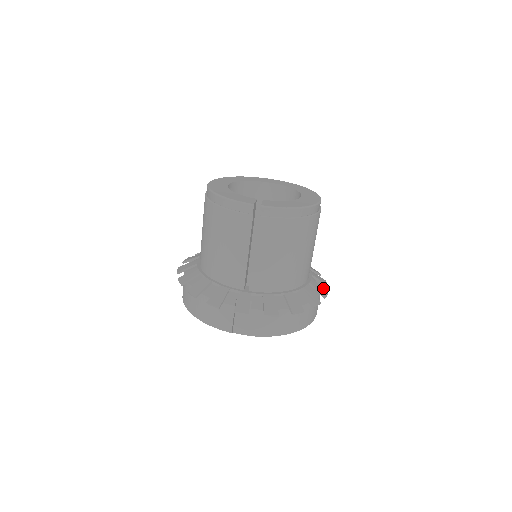
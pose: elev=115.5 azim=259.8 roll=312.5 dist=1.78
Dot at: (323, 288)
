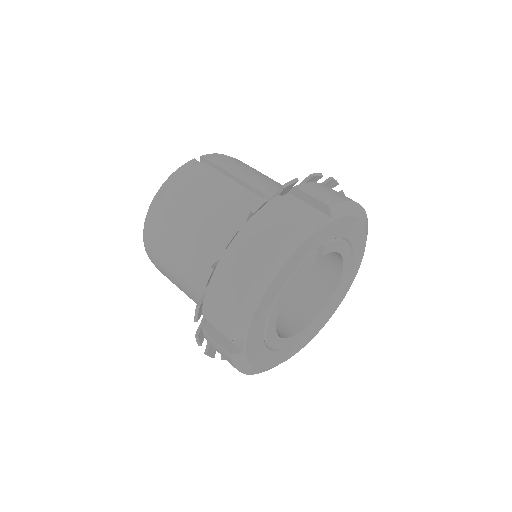
Dot at: occluded
